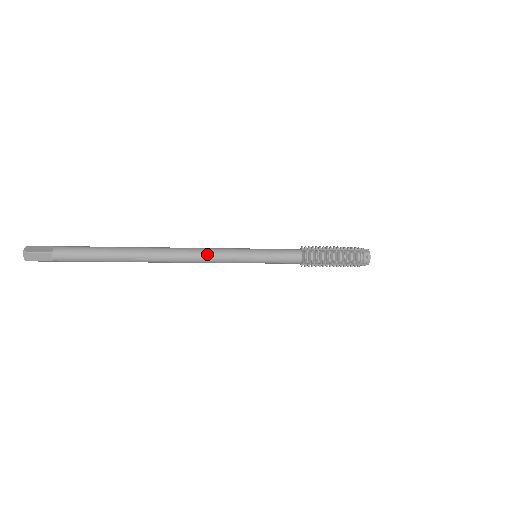
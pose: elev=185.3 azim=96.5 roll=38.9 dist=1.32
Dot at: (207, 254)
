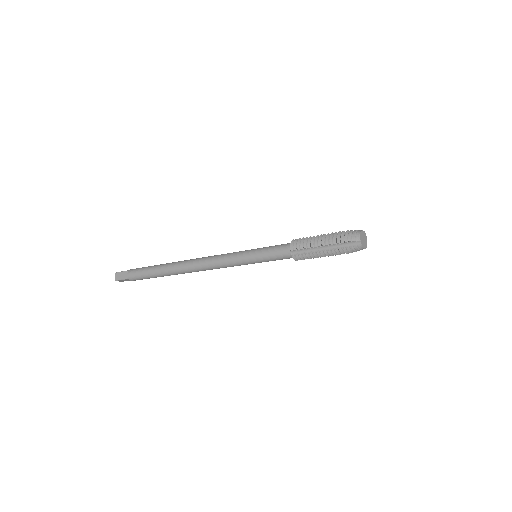
Dot at: (216, 256)
